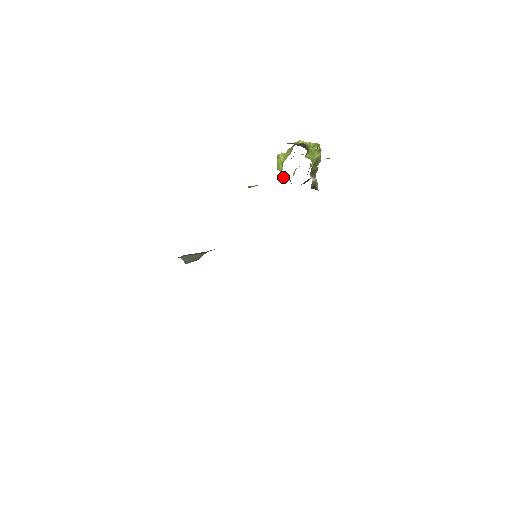
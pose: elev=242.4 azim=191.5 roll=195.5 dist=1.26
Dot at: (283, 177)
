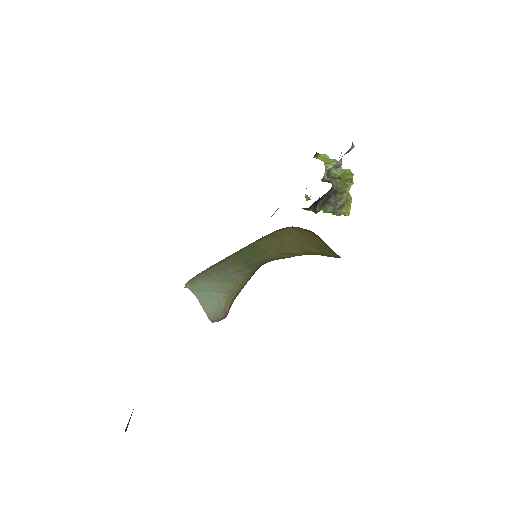
Dot at: occluded
